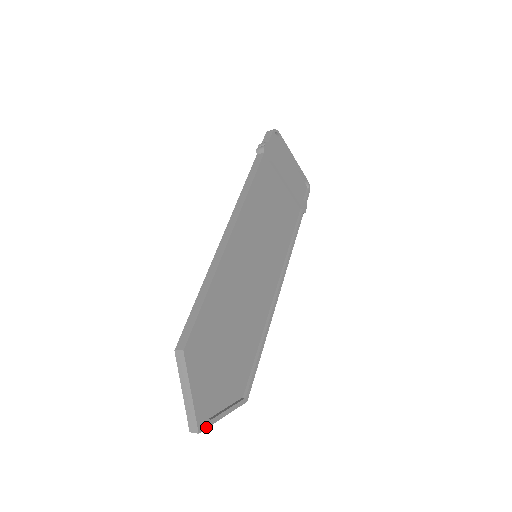
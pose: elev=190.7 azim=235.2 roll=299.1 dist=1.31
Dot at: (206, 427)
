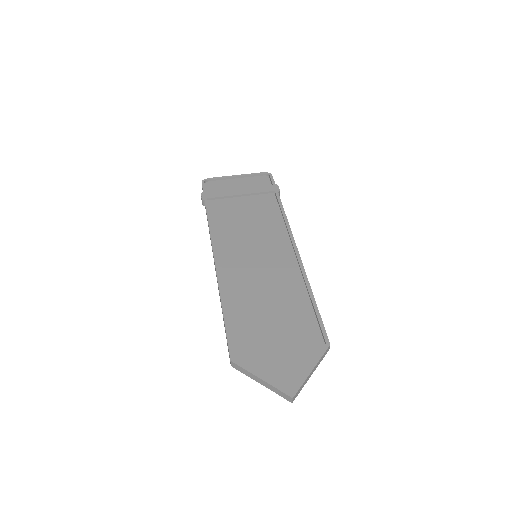
Dot at: (297, 390)
